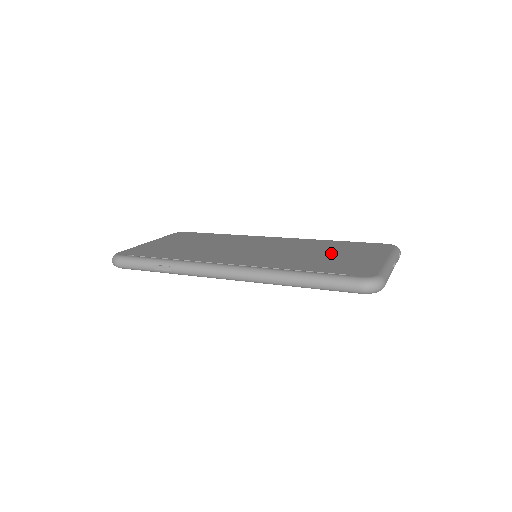
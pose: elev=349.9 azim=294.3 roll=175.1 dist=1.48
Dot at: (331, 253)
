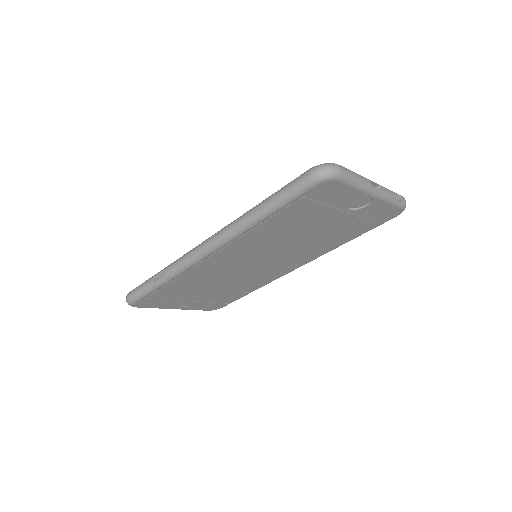
Dot at: occluded
